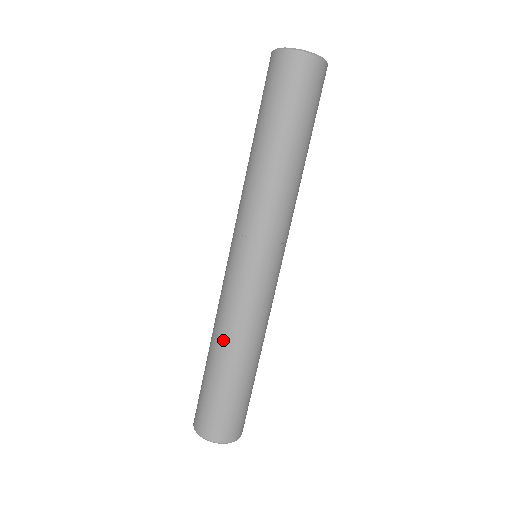
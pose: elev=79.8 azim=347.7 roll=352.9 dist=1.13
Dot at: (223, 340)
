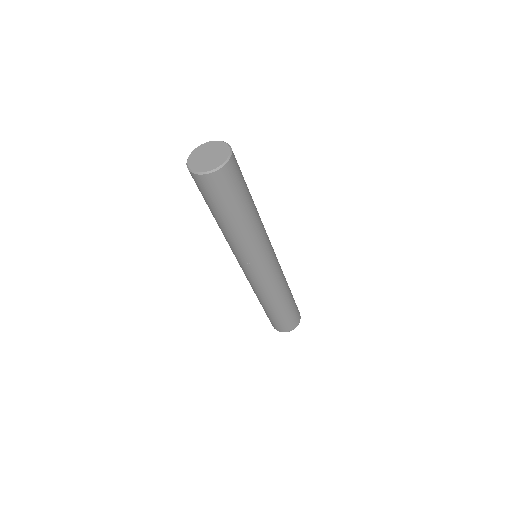
Dot at: (262, 300)
